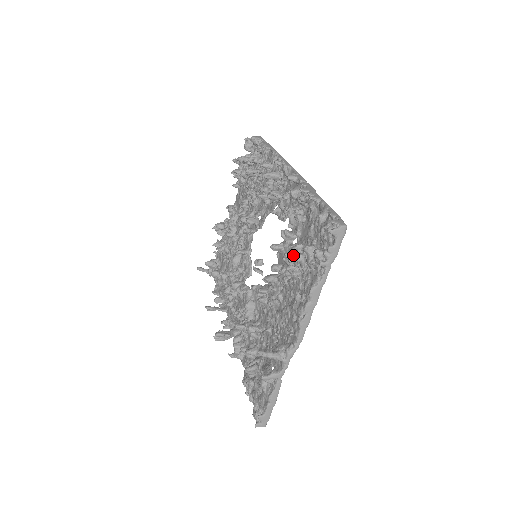
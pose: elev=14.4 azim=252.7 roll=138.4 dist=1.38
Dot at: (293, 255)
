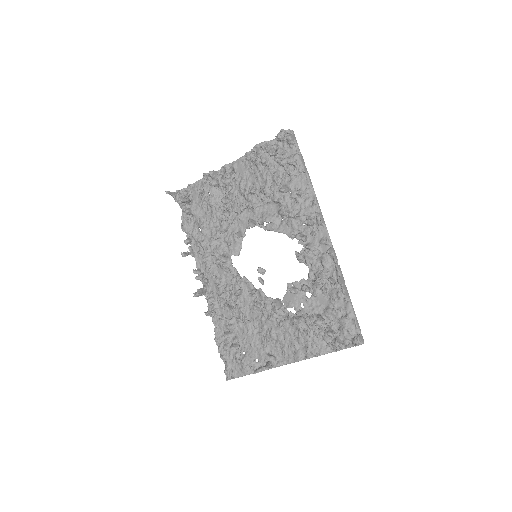
Dot at: (316, 326)
